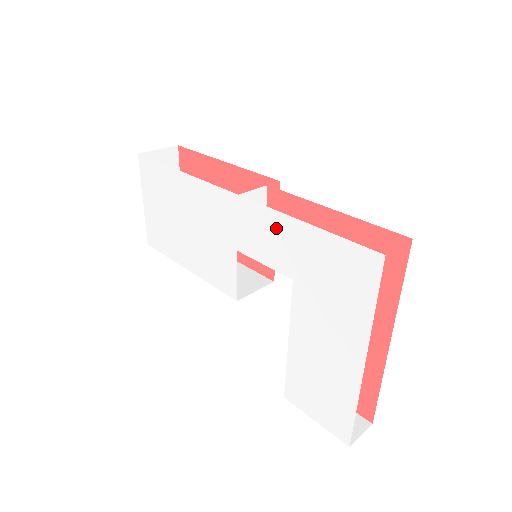
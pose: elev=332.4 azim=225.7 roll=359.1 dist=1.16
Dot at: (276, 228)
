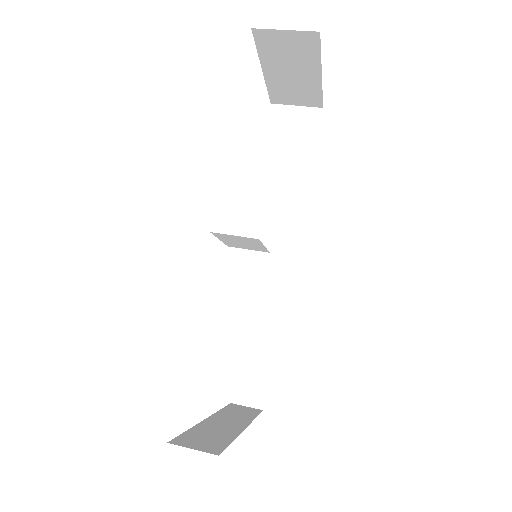
Dot at: occluded
